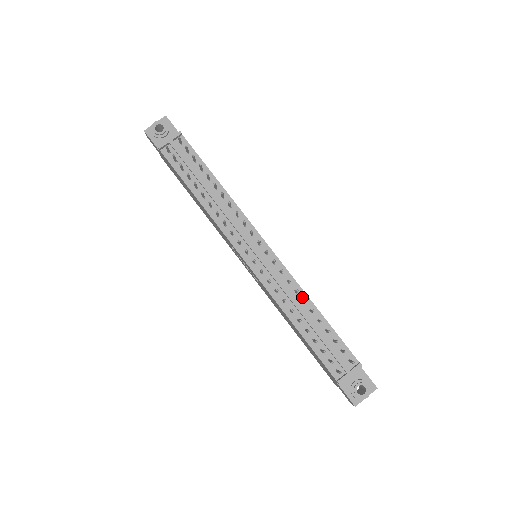
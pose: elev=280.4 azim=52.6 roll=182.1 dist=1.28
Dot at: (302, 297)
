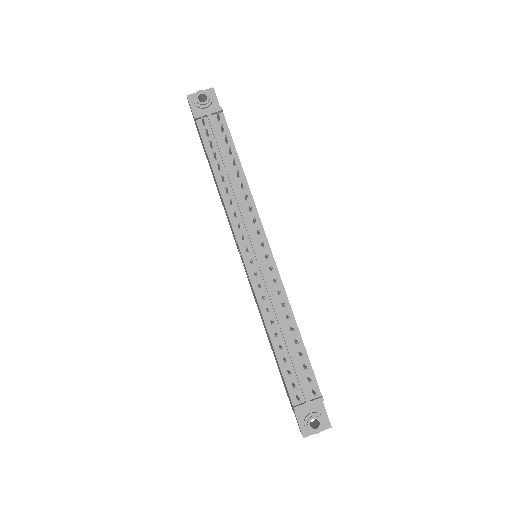
Dot at: (287, 312)
